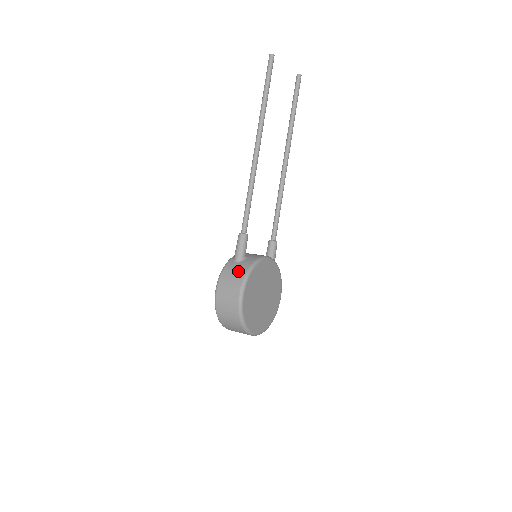
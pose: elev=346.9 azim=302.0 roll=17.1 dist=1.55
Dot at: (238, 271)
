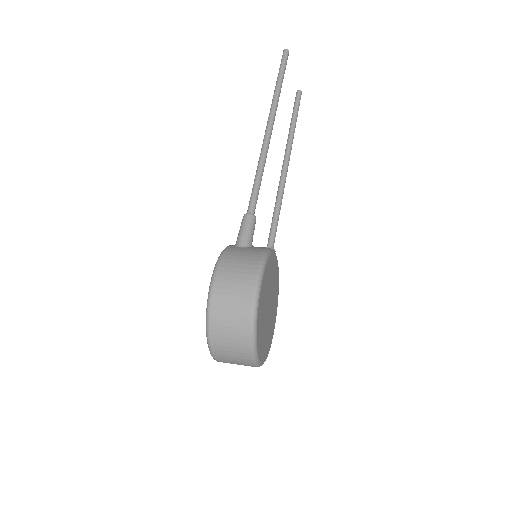
Dot at: (249, 253)
